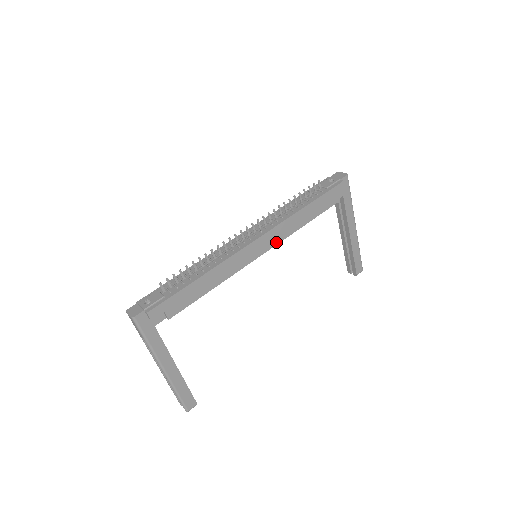
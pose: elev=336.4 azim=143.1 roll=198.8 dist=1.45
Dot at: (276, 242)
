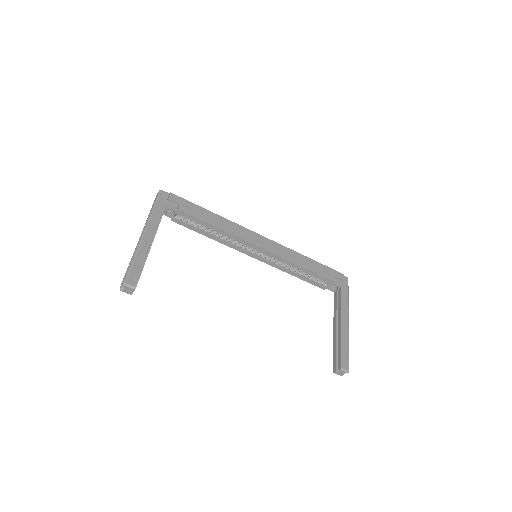
Dot at: (276, 253)
